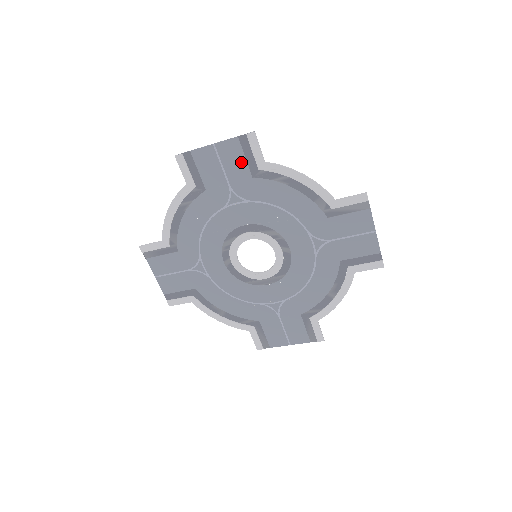
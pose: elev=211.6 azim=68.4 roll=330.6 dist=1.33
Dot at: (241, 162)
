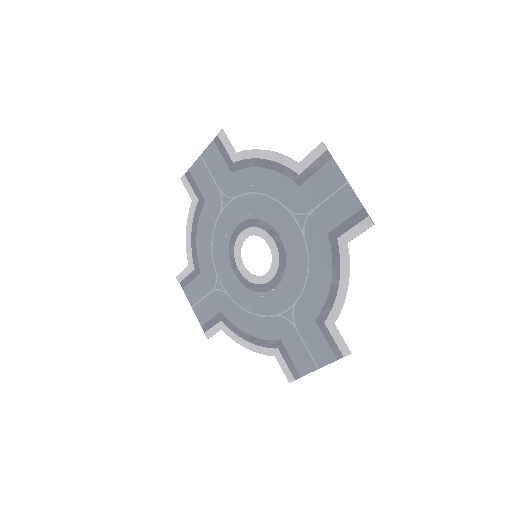
Dot at: (221, 162)
